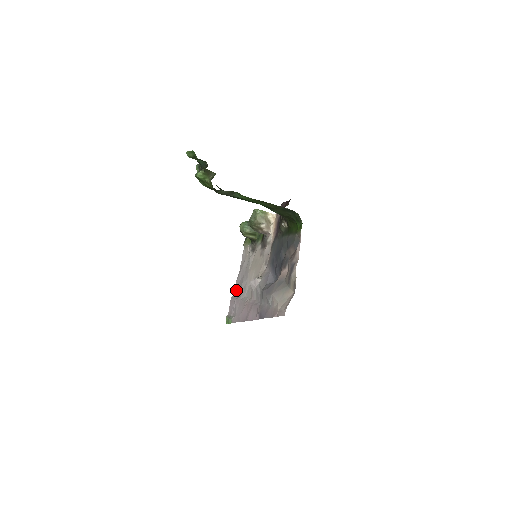
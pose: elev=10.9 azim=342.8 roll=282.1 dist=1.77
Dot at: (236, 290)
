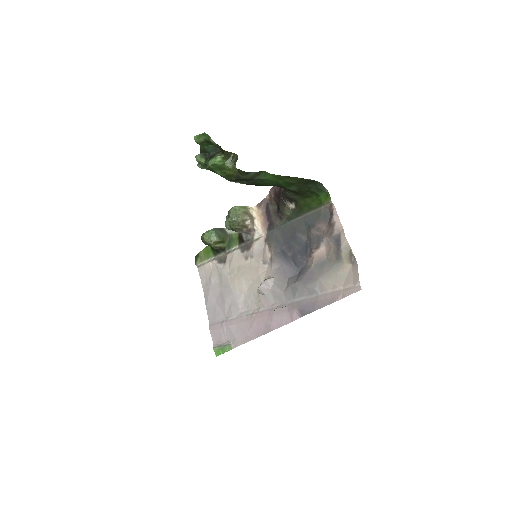
Dot at: (214, 314)
